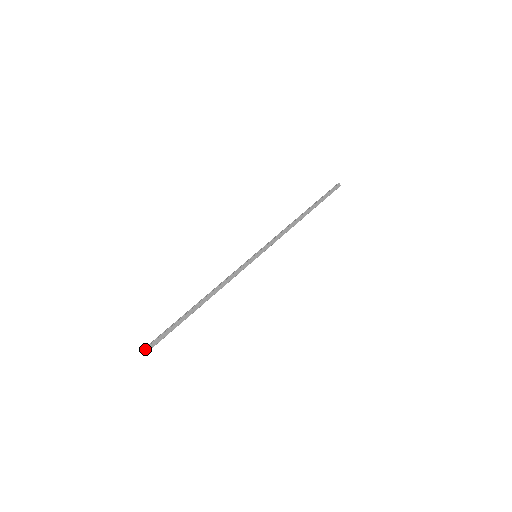
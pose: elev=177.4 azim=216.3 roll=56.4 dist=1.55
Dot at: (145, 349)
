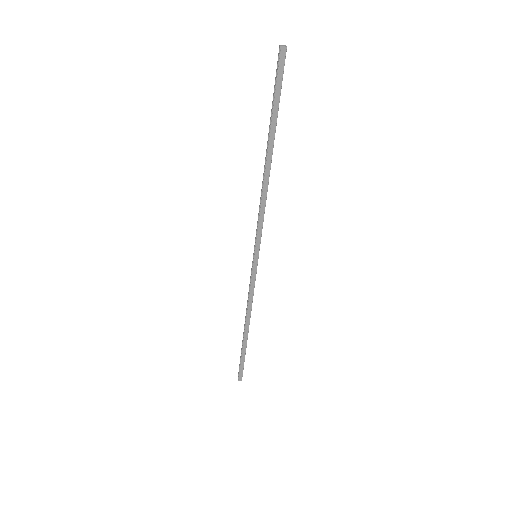
Dot at: (238, 379)
